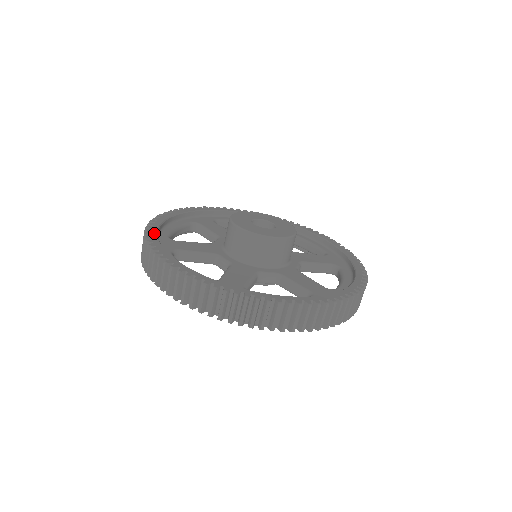
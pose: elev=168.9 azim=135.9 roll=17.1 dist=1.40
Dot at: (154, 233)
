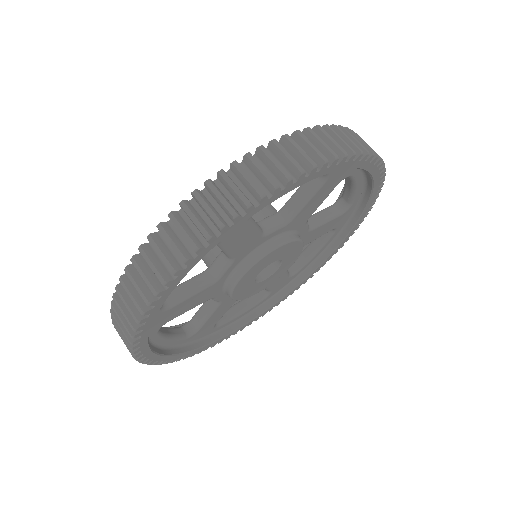
Dot at: occluded
